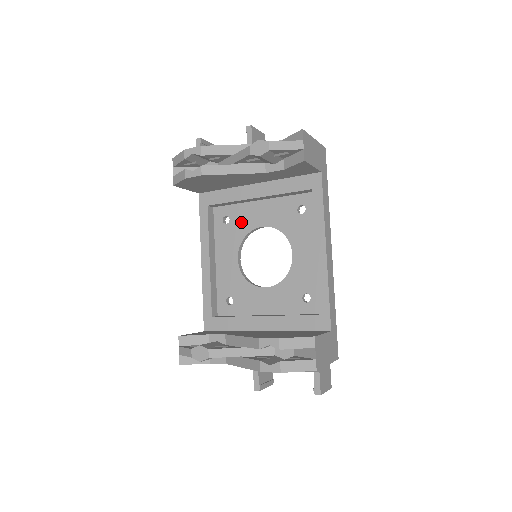
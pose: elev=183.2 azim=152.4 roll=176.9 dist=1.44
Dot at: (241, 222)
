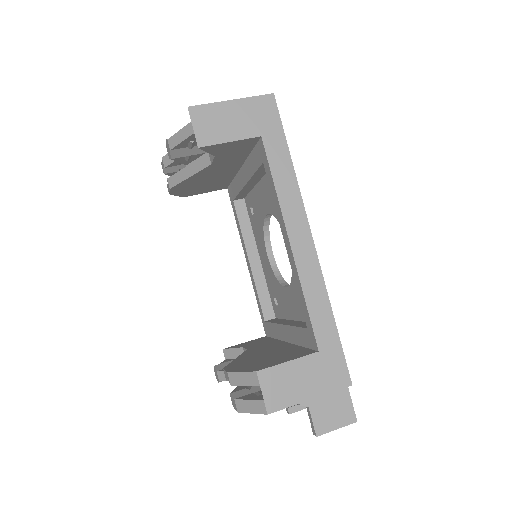
Dot at: (257, 212)
